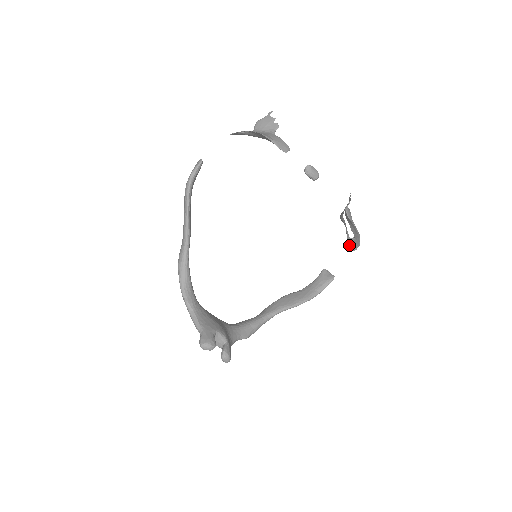
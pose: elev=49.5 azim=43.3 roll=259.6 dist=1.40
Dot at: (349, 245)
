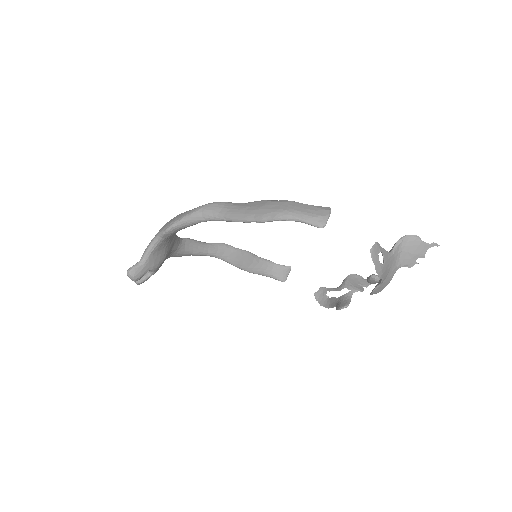
Dot at: (320, 290)
